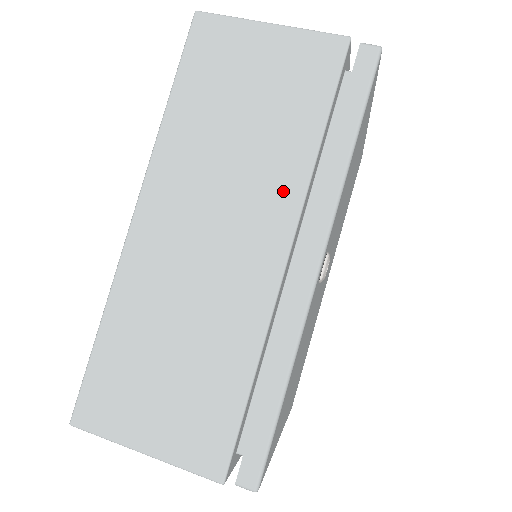
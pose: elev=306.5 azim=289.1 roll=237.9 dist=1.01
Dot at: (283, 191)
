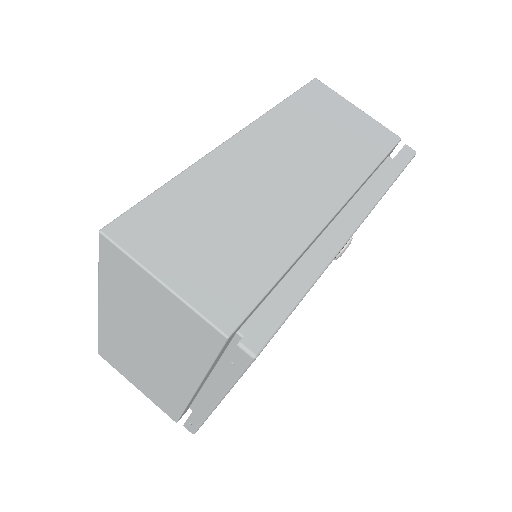
Dot at: (342, 180)
